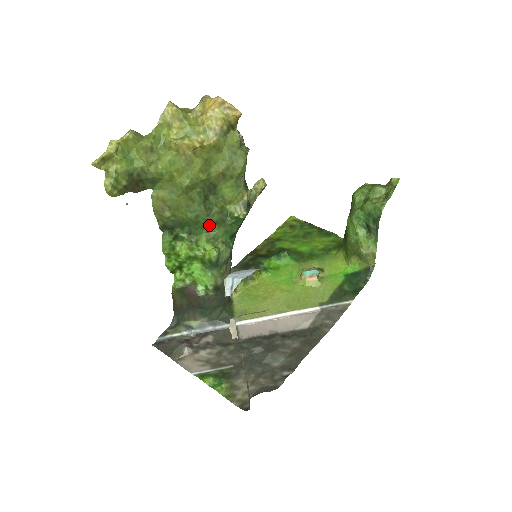
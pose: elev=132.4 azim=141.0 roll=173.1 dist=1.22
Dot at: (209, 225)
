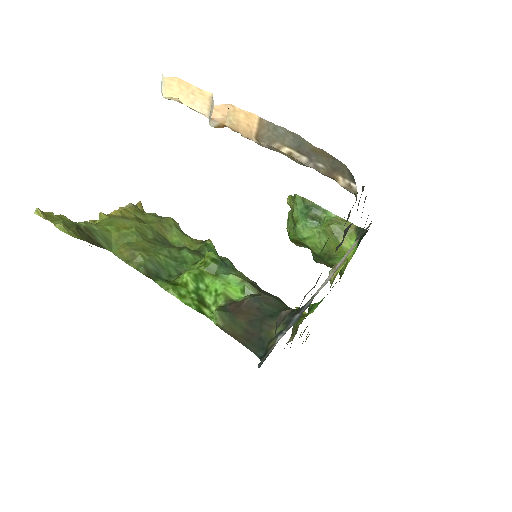
Dot at: (188, 256)
